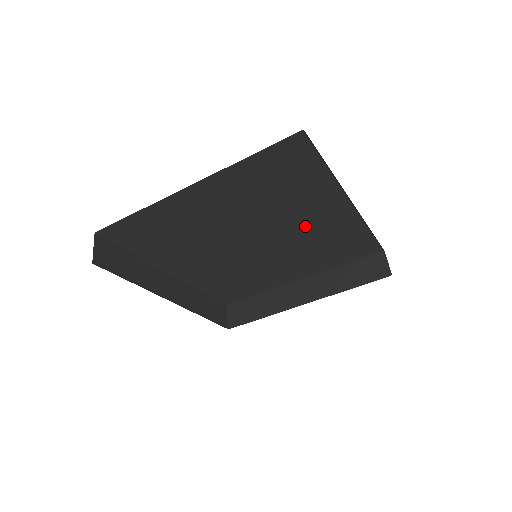
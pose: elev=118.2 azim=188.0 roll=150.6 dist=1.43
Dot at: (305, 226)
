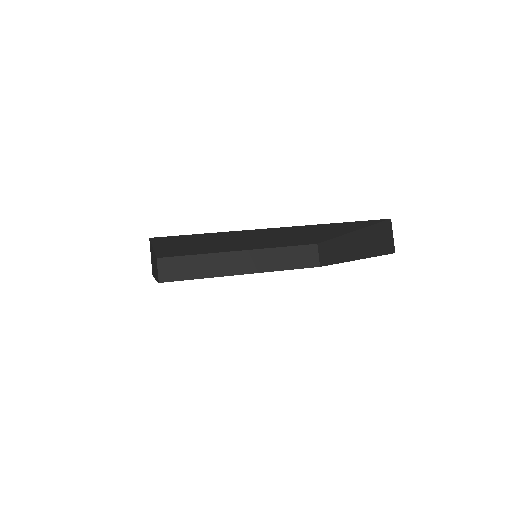
Dot at: (272, 234)
